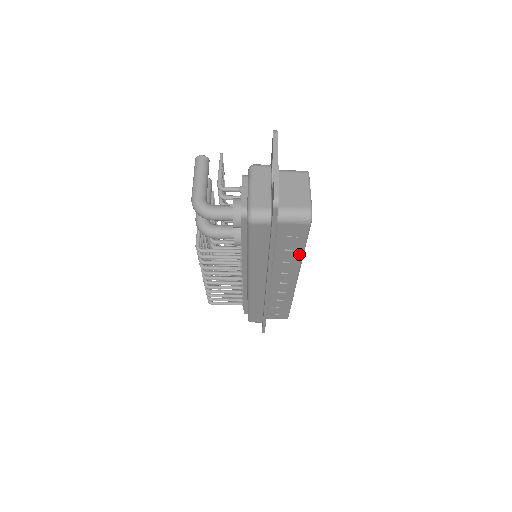
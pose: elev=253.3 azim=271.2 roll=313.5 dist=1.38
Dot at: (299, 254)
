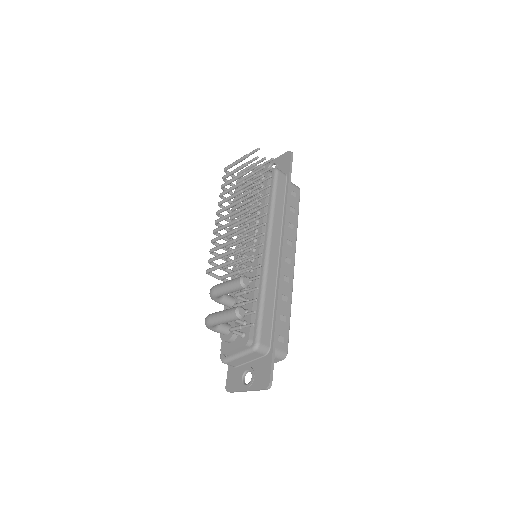
Dot at: occluded
